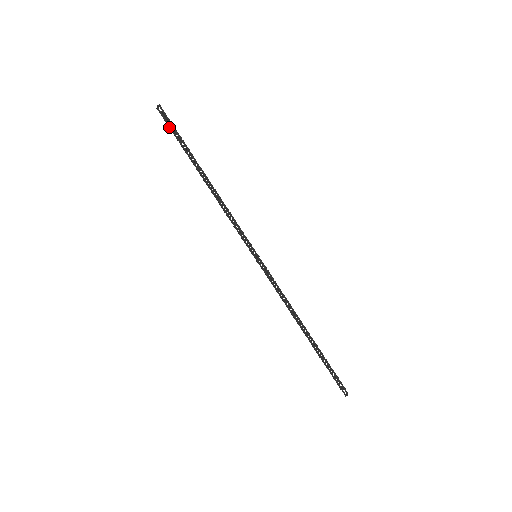
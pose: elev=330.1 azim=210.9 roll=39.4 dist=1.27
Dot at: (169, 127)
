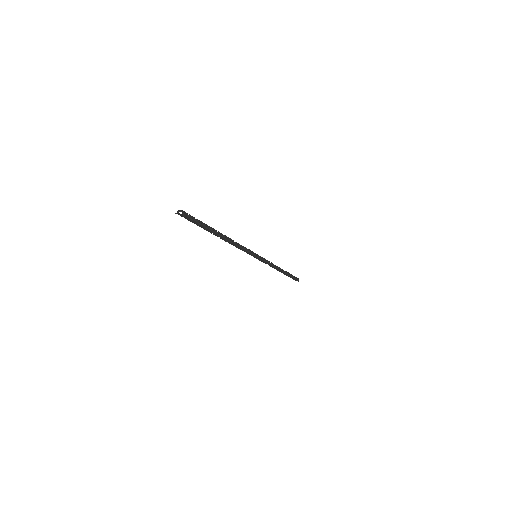
Dot at: (193, 222)
